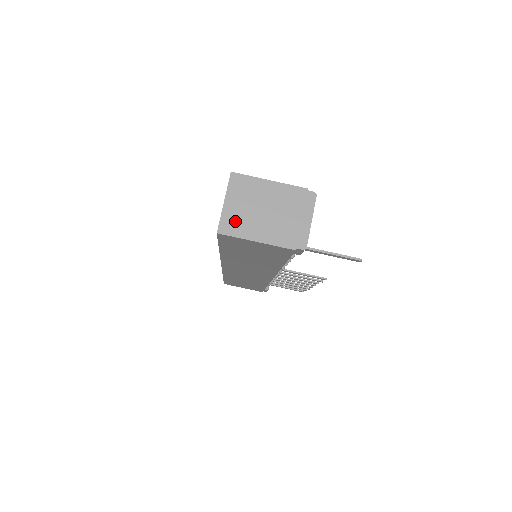
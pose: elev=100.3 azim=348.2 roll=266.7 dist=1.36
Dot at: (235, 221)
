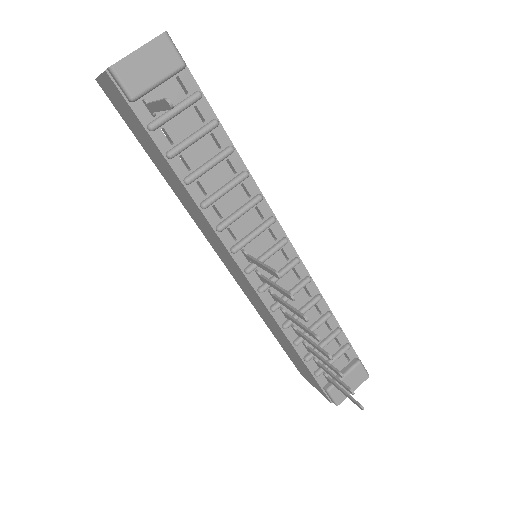
Dot at: occluded
